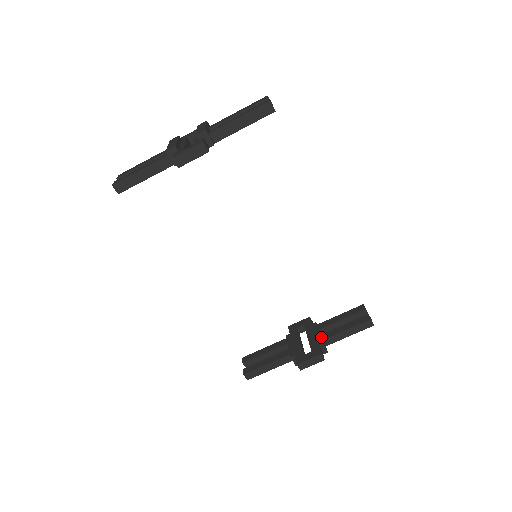
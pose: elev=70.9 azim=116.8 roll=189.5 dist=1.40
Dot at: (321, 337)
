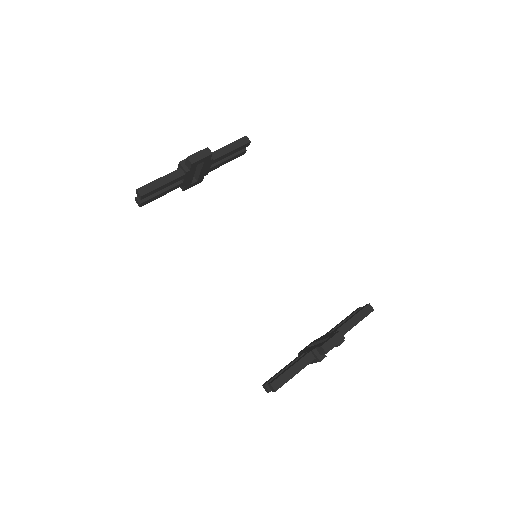
Dot at: (333, 331)
